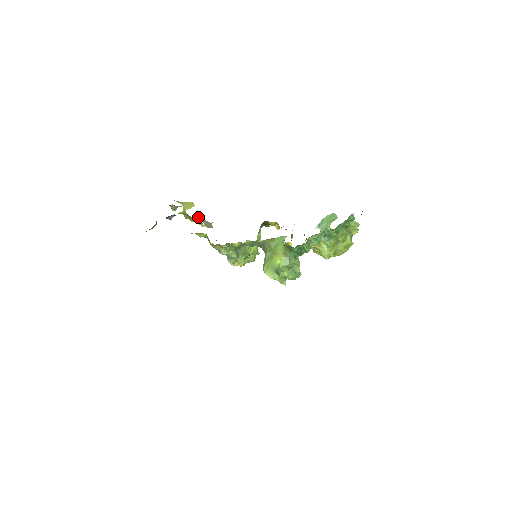
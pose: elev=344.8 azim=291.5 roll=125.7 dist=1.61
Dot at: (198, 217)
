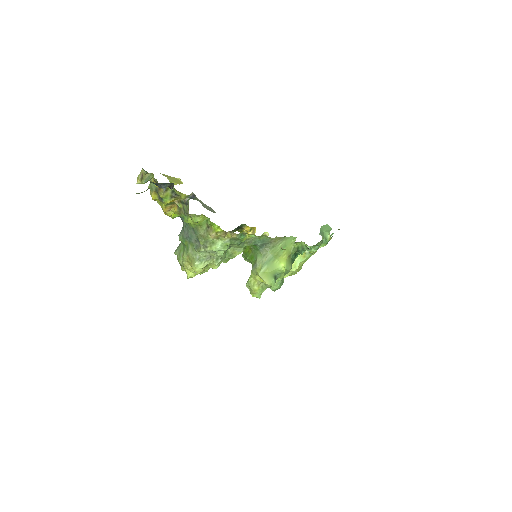
Dot at: (193, 196)
